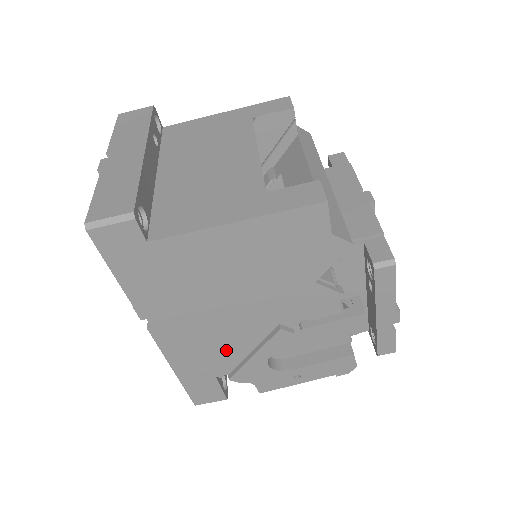
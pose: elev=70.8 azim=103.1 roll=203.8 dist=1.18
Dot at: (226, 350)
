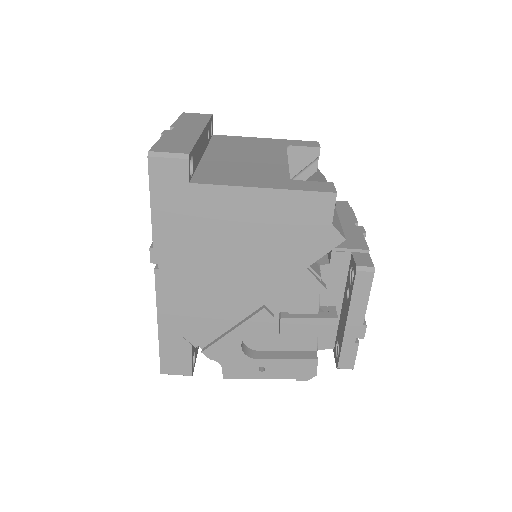
Dot at: (211, 316)
